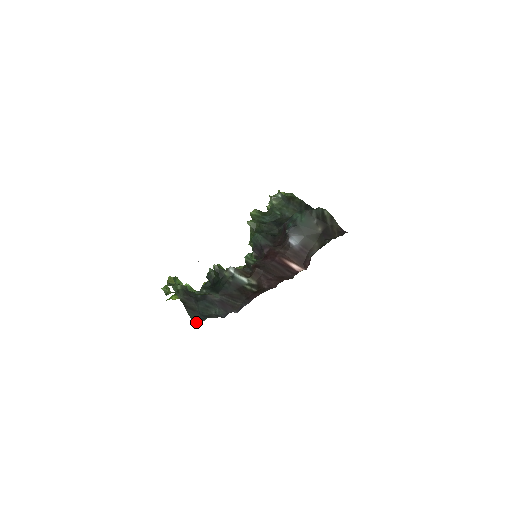
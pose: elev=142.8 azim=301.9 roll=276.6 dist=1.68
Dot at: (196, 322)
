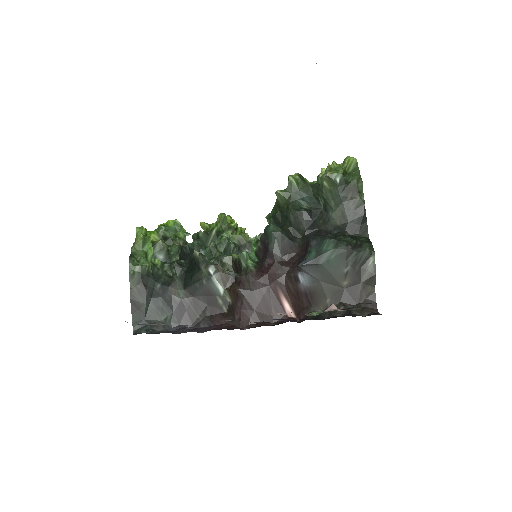
Dot at: (136, 326)
